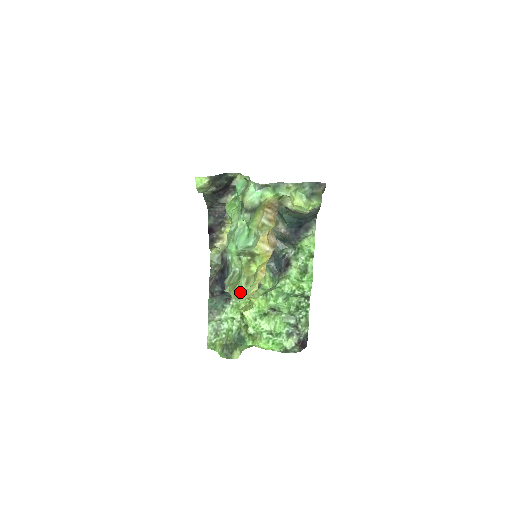
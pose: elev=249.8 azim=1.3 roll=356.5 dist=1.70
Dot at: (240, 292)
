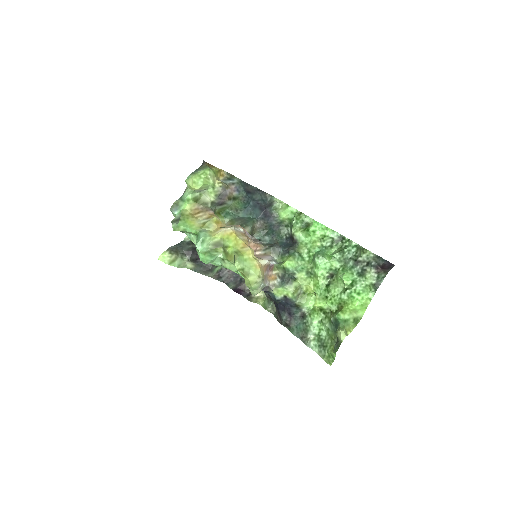
Dot at: occluded
